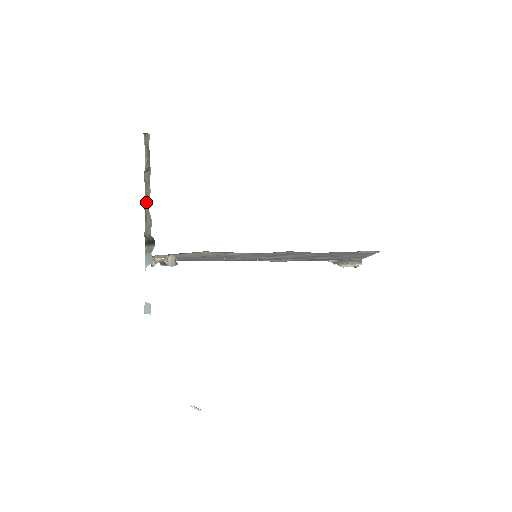
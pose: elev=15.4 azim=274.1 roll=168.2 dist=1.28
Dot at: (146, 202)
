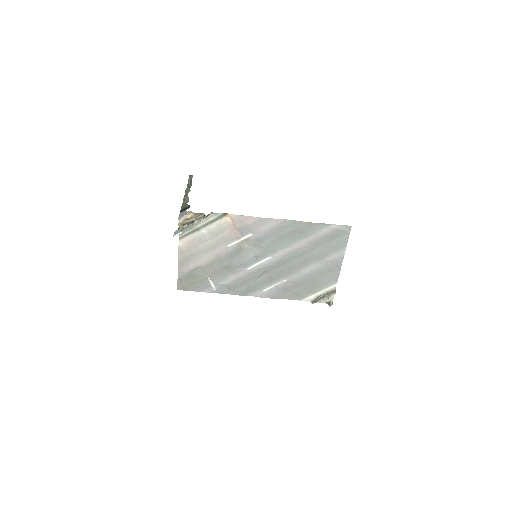
Dot at: (186, 195)
